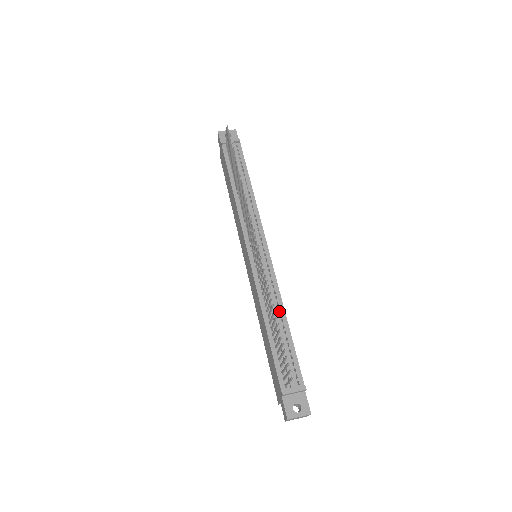
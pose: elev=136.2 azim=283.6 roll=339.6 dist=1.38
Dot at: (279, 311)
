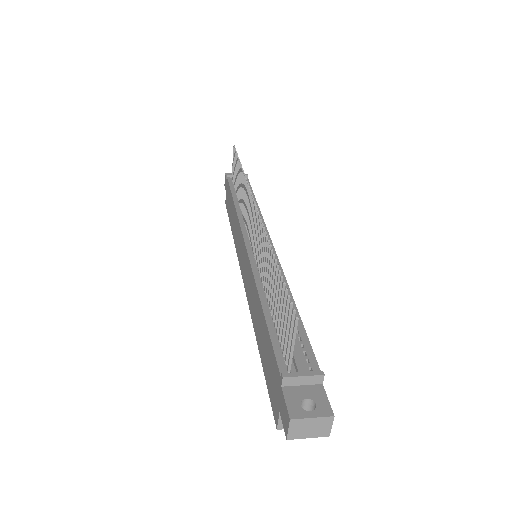
Dot at: occluded
